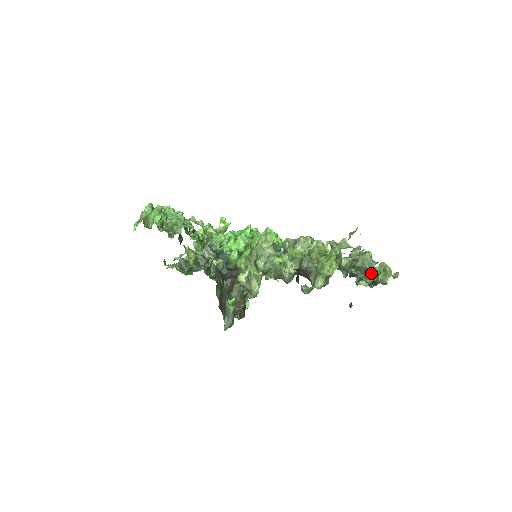
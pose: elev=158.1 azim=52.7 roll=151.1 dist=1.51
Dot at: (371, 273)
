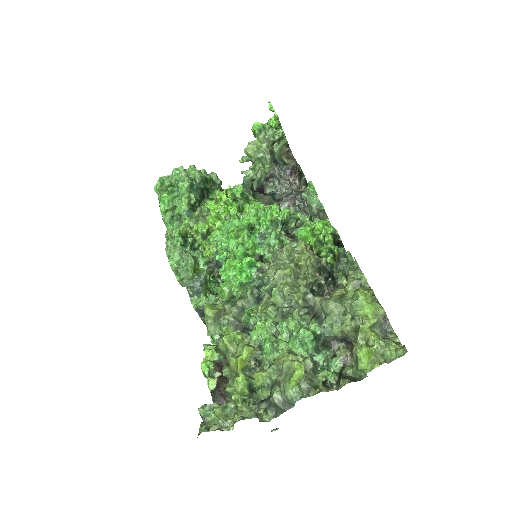
Dot at: occluded
